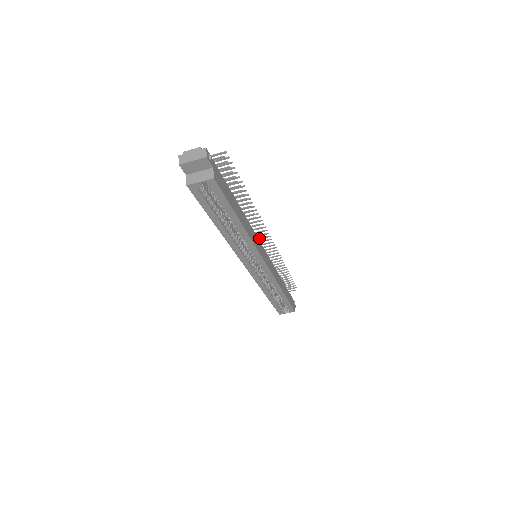
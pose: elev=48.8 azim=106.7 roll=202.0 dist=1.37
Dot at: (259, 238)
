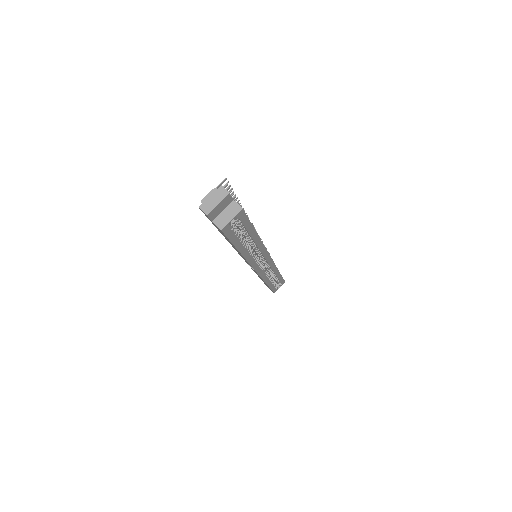
Dot at: occluded
